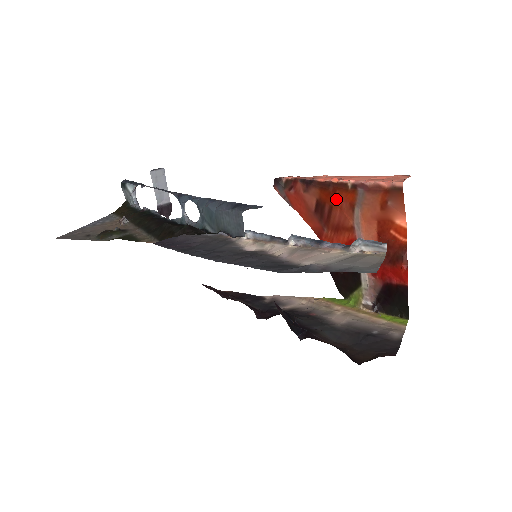
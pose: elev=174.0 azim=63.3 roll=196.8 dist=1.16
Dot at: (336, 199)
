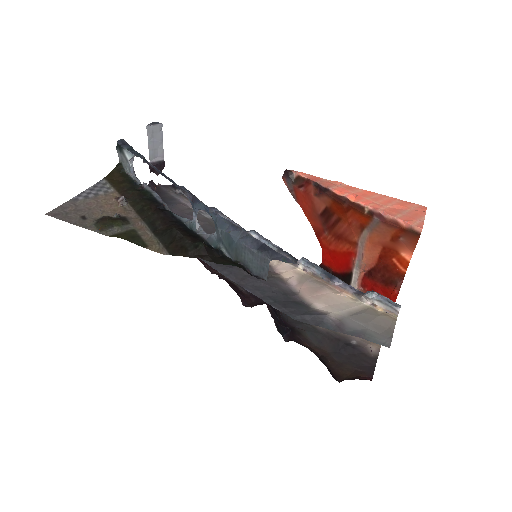
Dot at: (348, 215)
